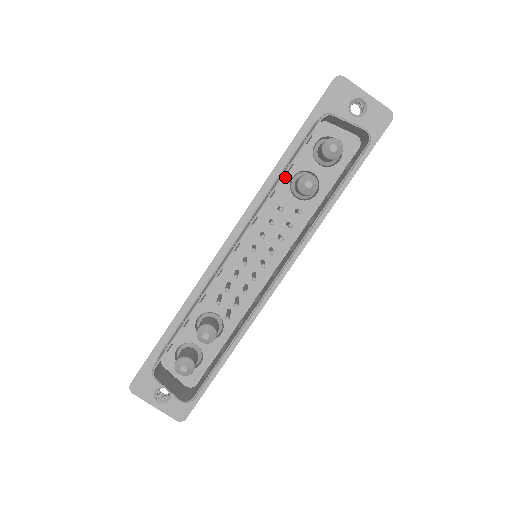
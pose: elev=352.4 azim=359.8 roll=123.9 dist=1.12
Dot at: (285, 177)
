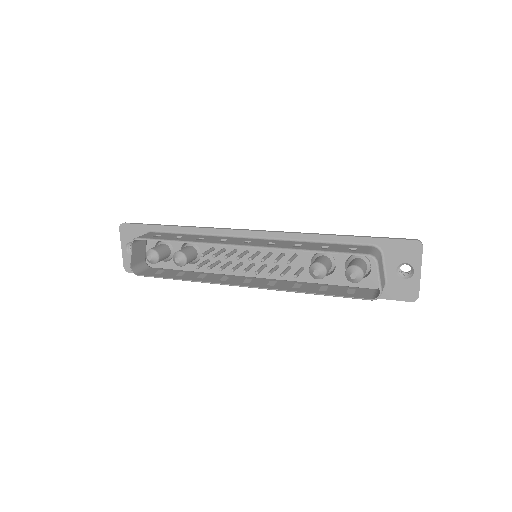
Dot at: occluded
